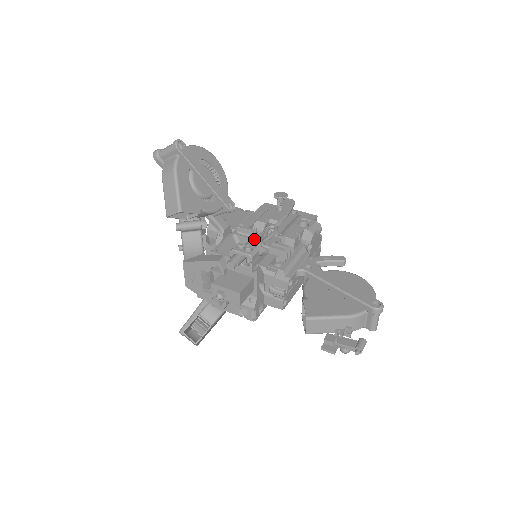
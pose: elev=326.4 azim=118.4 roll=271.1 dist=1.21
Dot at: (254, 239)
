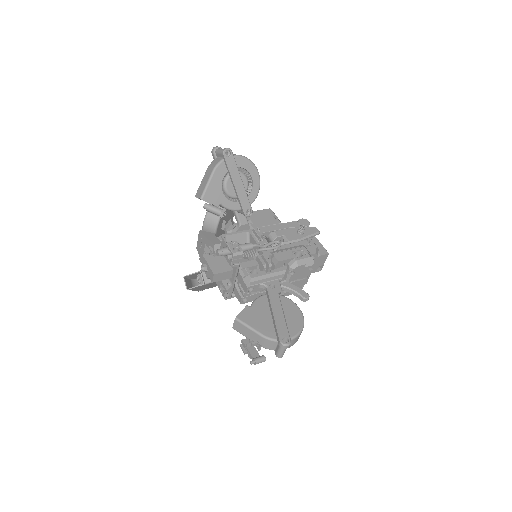
Dot at: (251, 244)
